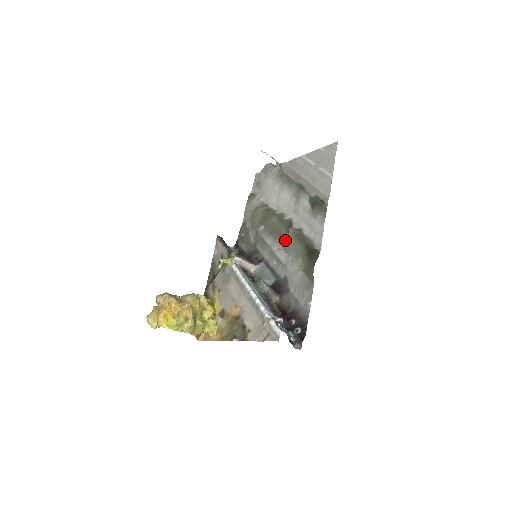
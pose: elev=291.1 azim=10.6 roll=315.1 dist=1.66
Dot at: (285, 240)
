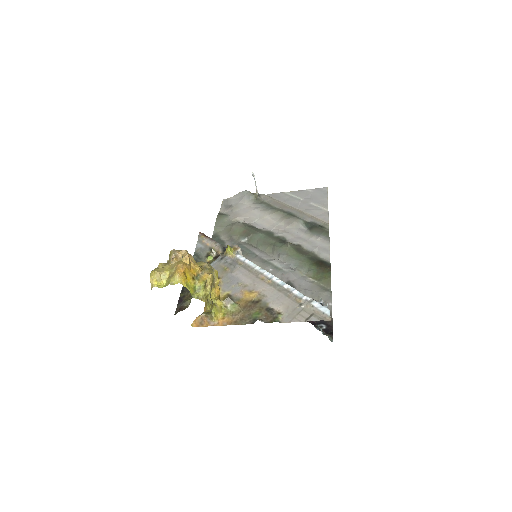
Dot at: (283, 251)
